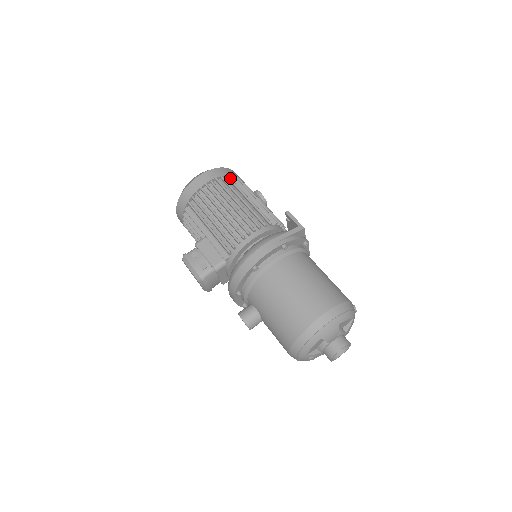
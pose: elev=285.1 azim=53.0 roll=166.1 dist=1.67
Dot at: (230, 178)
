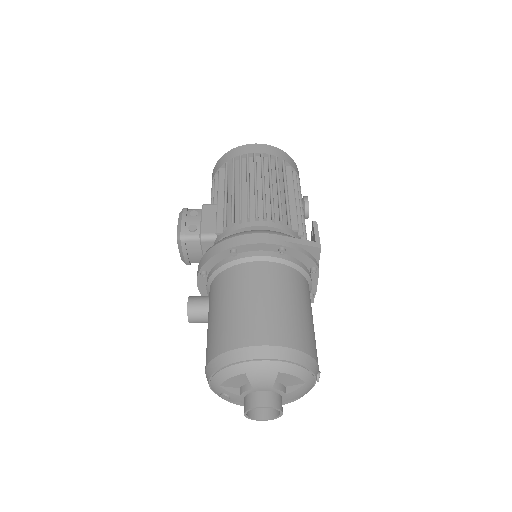
Dot at: (284, 164)
